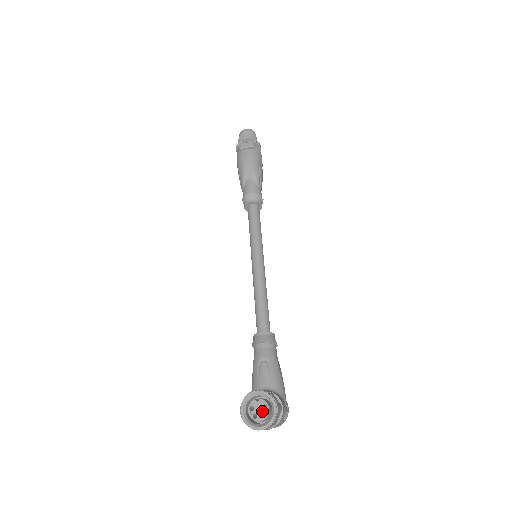
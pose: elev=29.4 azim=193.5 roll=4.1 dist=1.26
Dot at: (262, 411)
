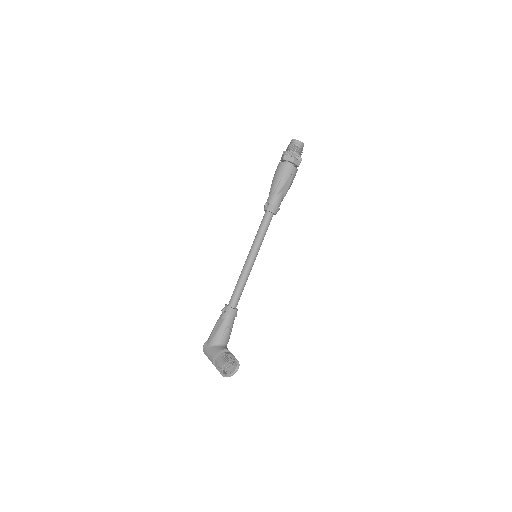
Dot at: (232, 370)
